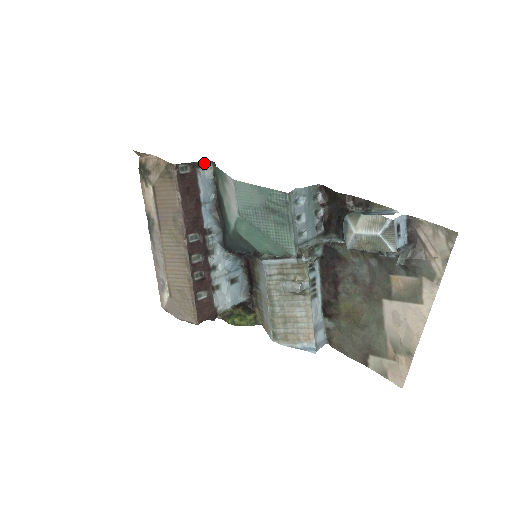
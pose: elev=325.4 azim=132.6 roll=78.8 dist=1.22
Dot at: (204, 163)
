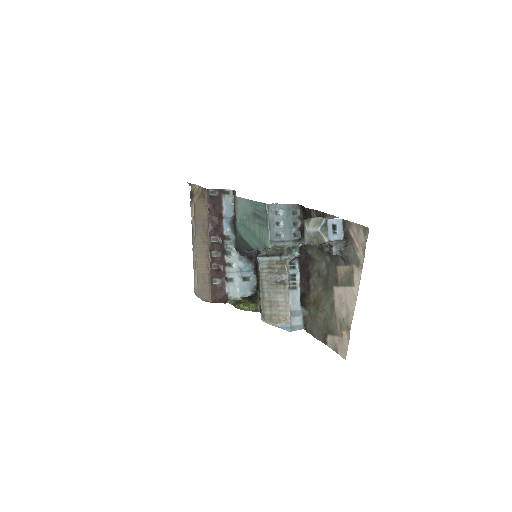
Dot at: (230, 192)
